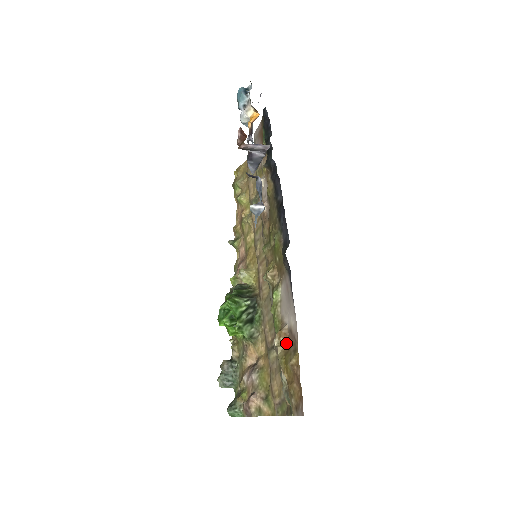
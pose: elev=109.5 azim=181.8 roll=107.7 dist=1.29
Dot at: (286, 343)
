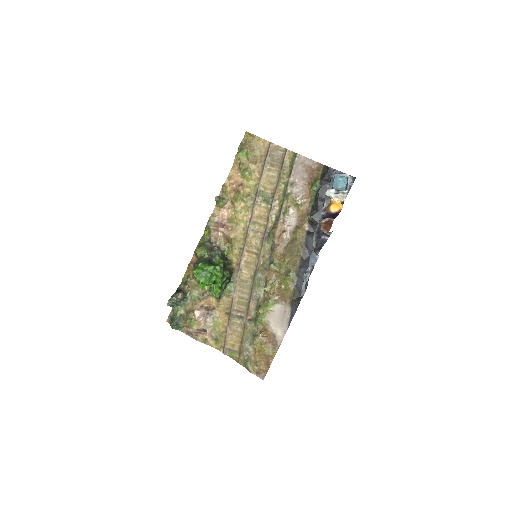
Dot at: (265, 337)
